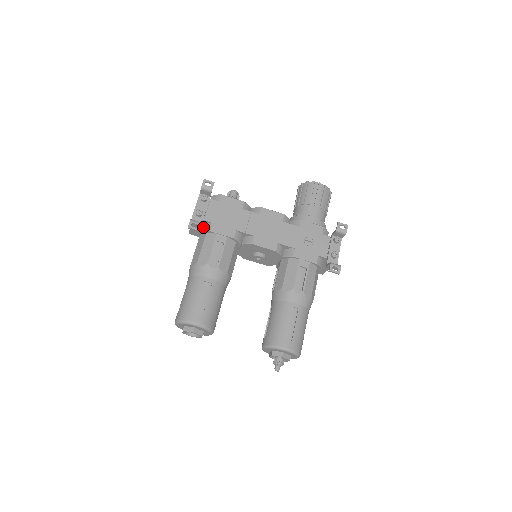
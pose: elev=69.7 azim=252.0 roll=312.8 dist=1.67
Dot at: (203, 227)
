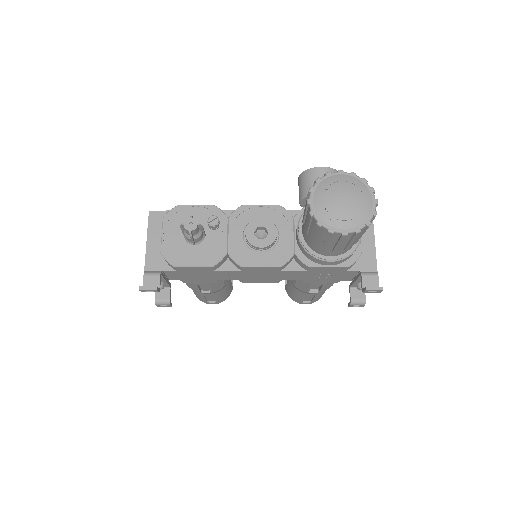
Dot at: occluded
